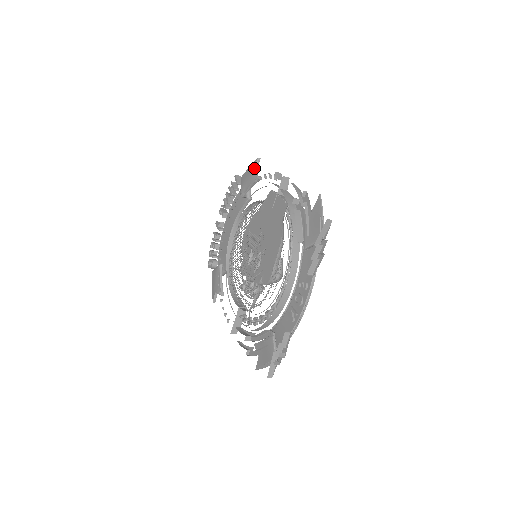
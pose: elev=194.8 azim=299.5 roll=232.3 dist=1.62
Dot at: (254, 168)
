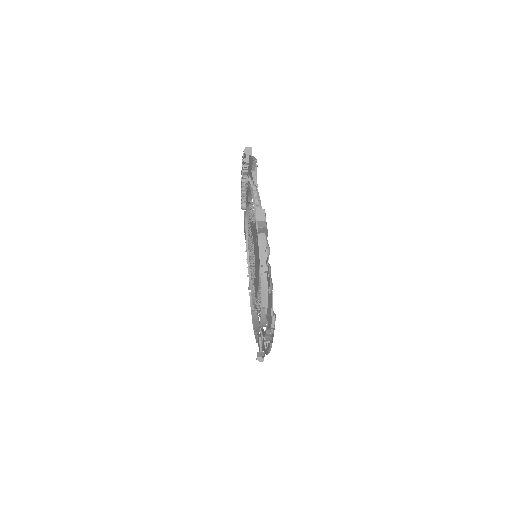
Dot at: (252, 168)
